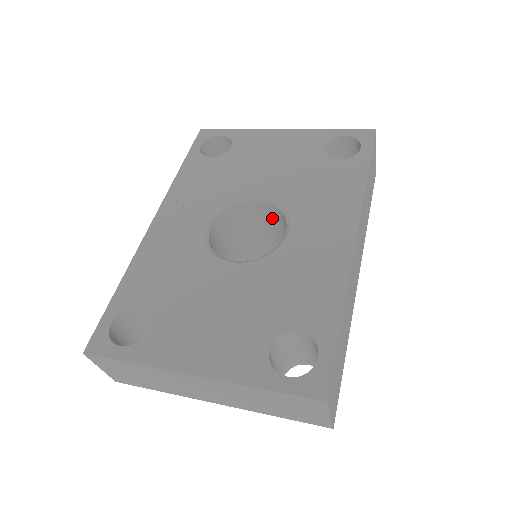
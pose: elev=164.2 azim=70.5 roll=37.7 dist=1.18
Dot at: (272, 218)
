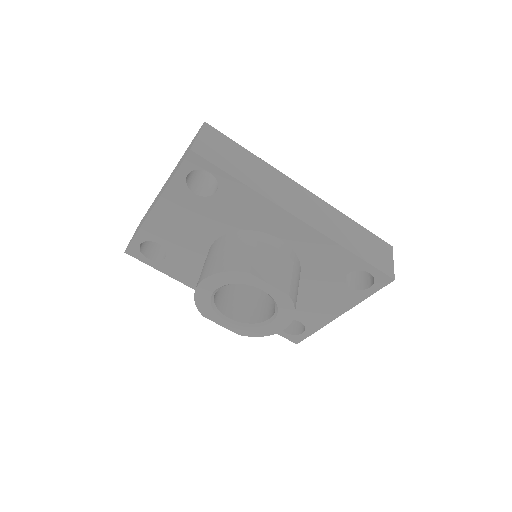
Dot at: occluded
